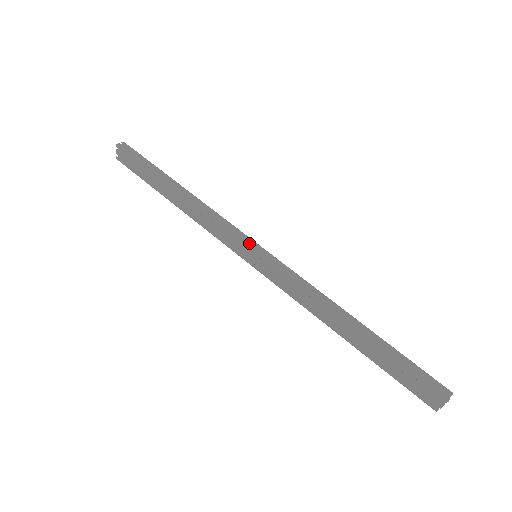
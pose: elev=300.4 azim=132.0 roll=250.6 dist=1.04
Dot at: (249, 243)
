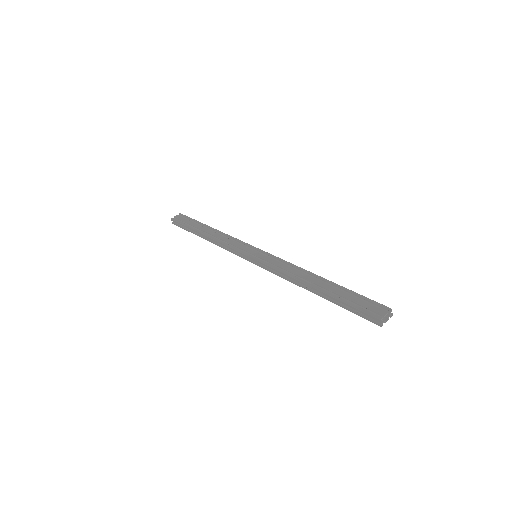
Dot at: (256, 249)
